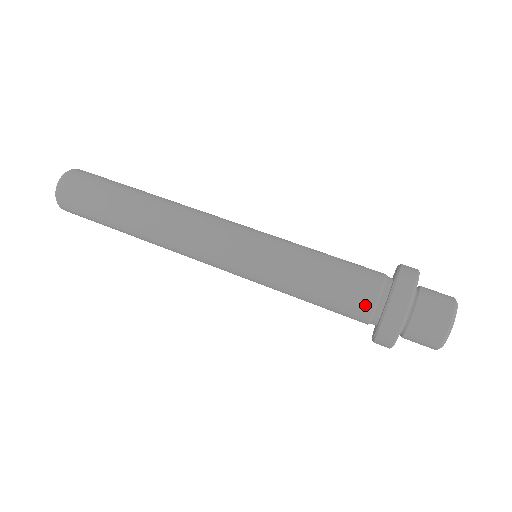
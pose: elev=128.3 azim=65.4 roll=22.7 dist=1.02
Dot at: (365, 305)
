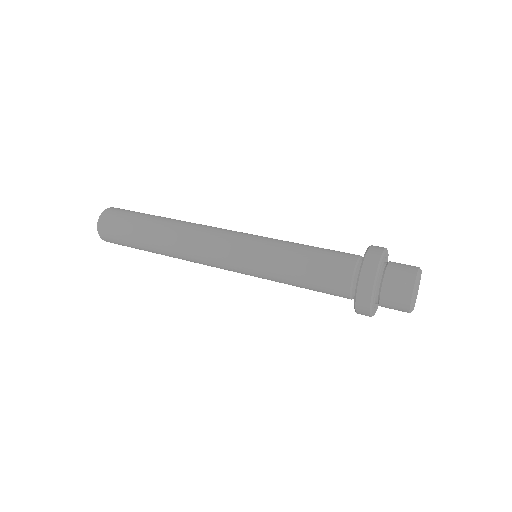
Dot at: (345, 274)
